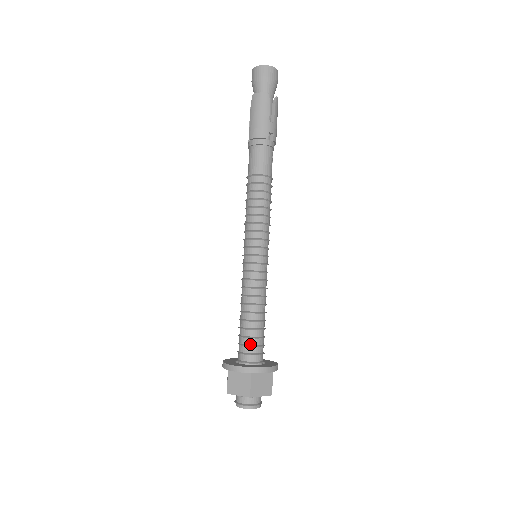
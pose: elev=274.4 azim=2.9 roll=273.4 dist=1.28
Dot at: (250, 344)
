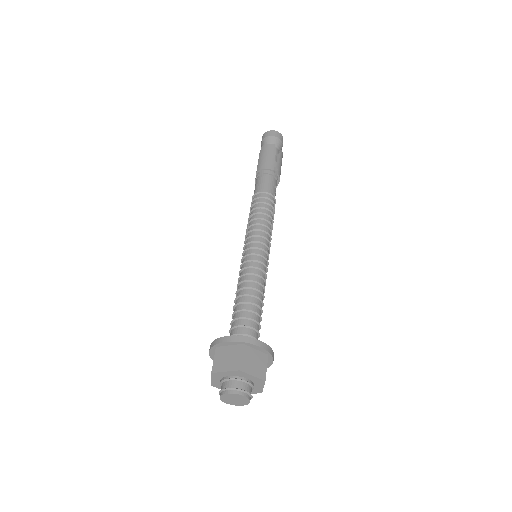
Dot at: (244, 324)
